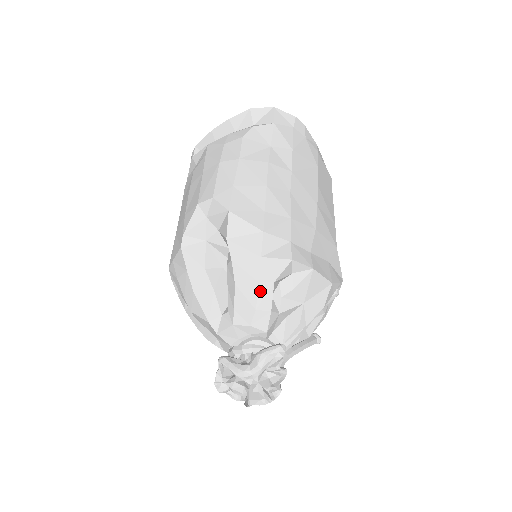
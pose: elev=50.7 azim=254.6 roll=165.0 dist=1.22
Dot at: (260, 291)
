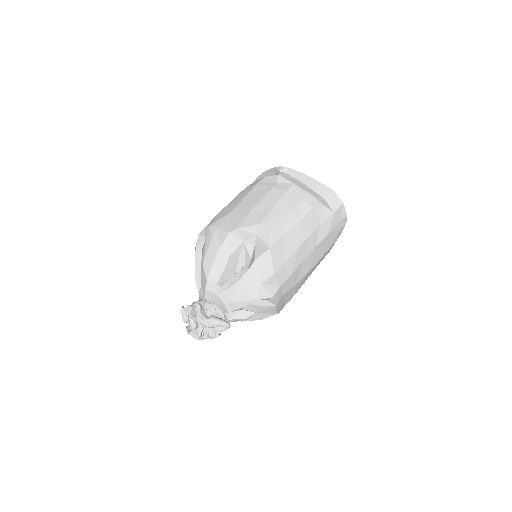
Dot at: (245, 297)
